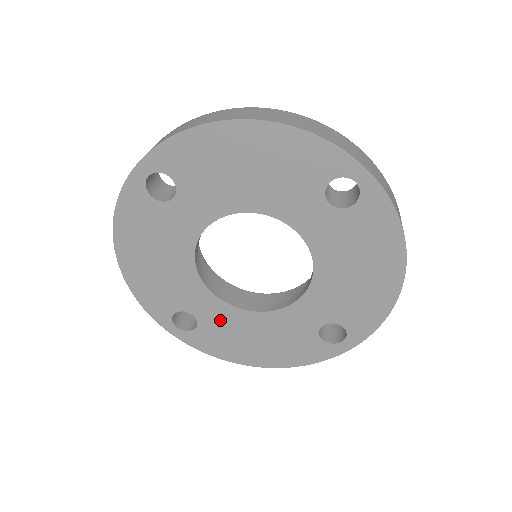
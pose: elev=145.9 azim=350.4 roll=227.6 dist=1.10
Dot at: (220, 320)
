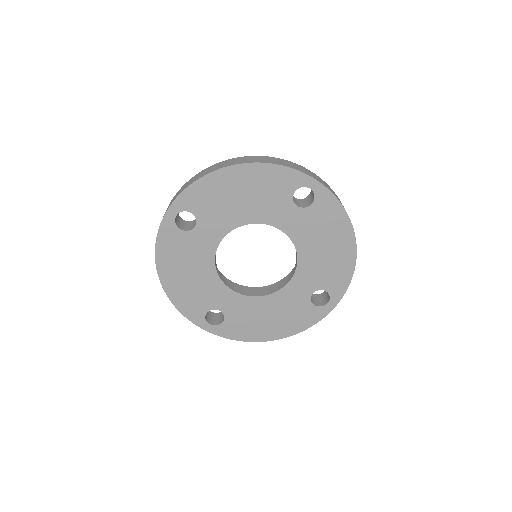
Dot at: (240, 309)
